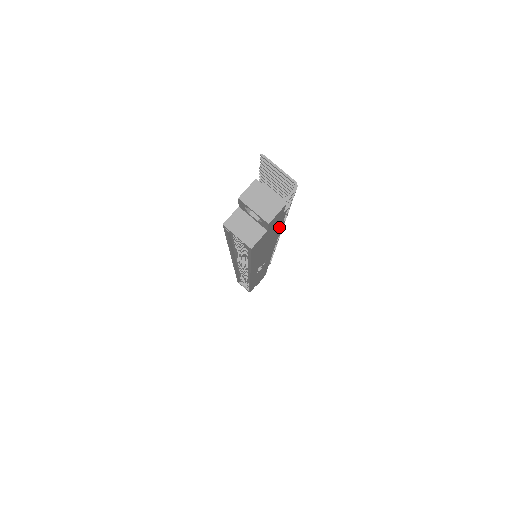
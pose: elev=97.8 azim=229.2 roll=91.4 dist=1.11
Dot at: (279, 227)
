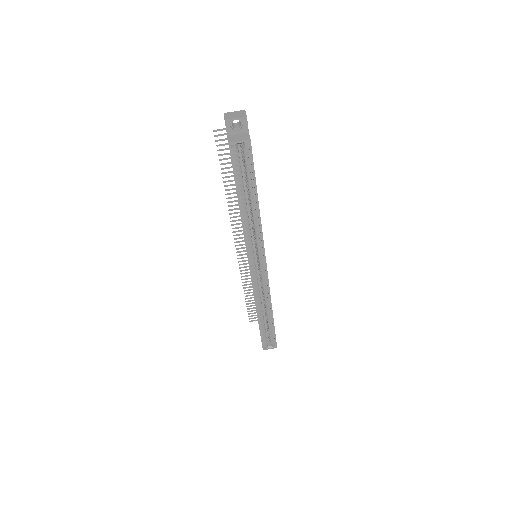
Dot at: occluded
